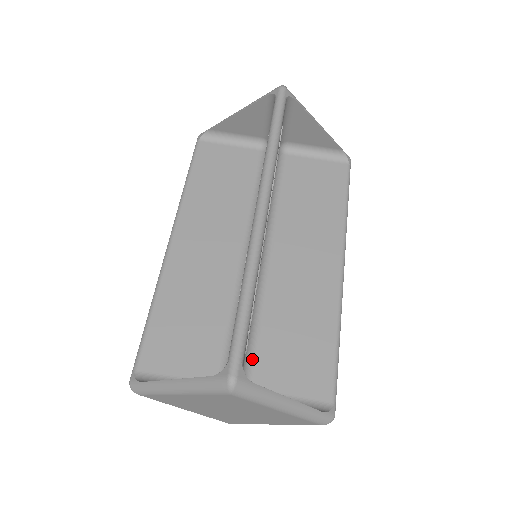
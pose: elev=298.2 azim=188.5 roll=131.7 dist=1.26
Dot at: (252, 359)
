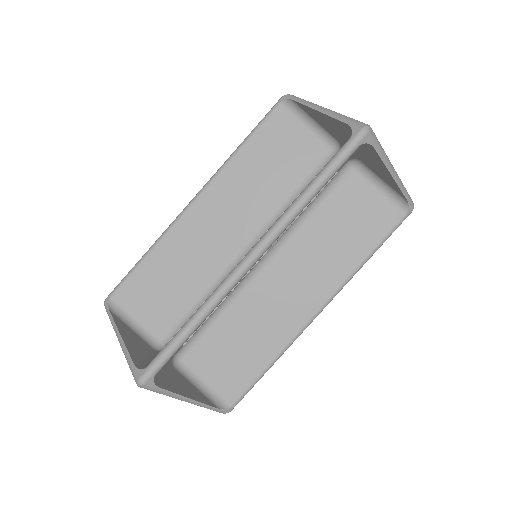
Dot at: (197, 340)
